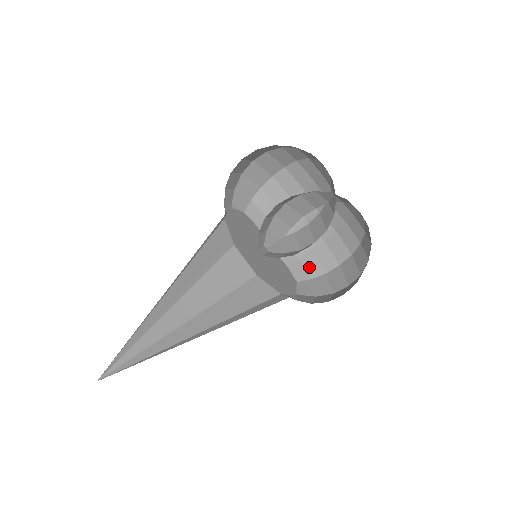
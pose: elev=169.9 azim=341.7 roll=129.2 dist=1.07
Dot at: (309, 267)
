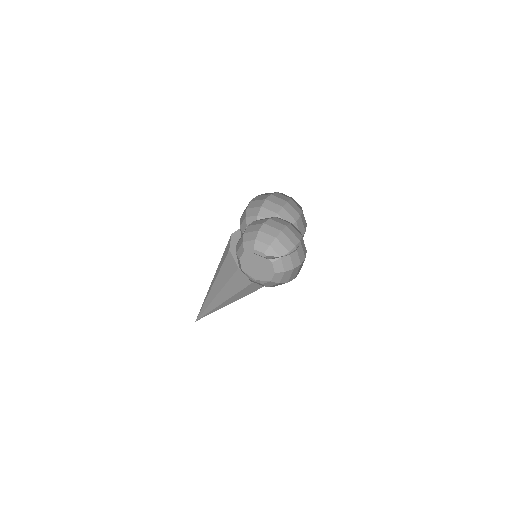
Dot at: (284, 277)
